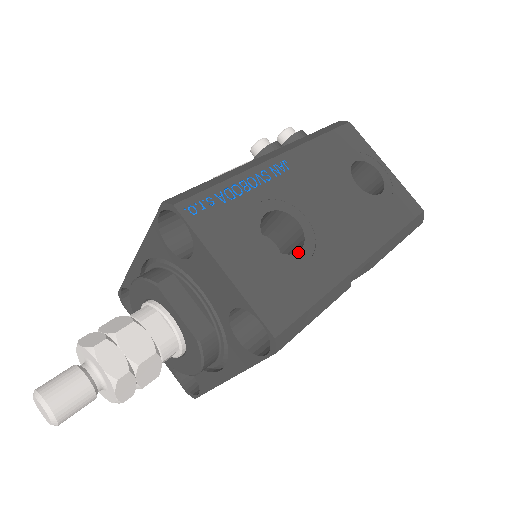
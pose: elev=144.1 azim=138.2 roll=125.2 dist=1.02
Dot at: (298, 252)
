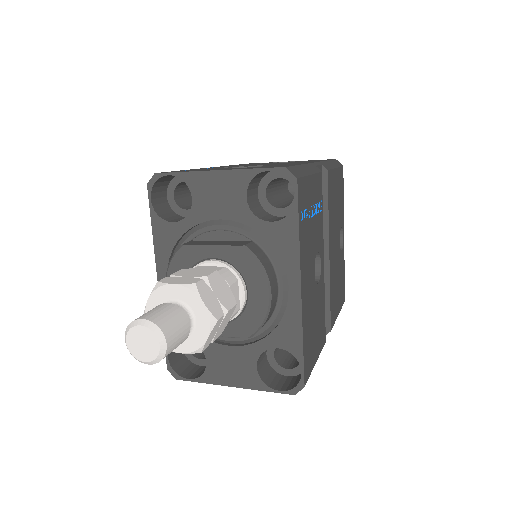
Dot at: occluded
